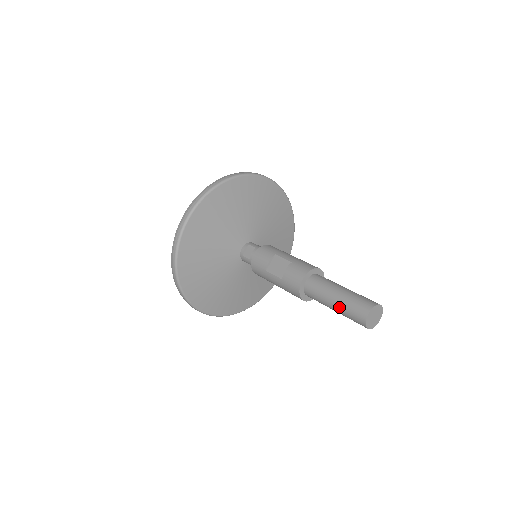
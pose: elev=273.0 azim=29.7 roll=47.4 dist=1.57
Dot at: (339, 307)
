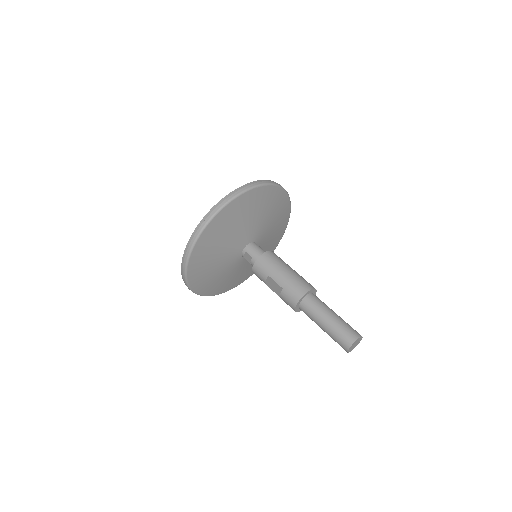
Dot at: (328, 334)
